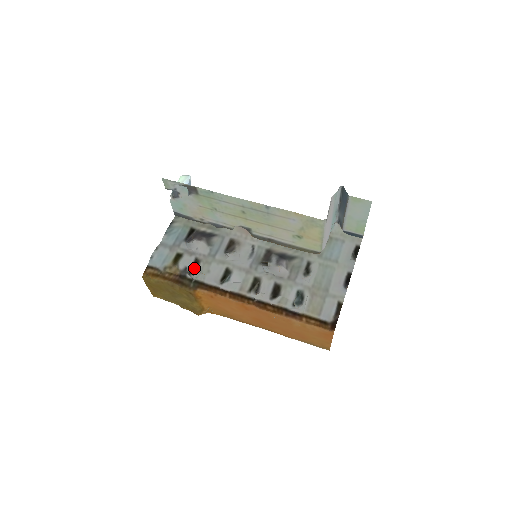
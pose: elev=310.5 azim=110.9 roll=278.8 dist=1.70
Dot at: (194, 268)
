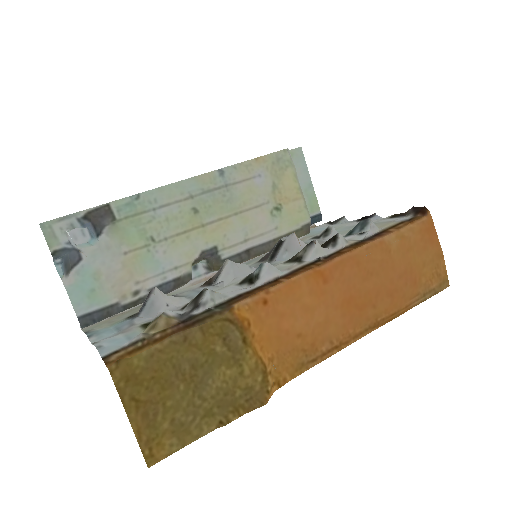
Dot at: (195, 297)
